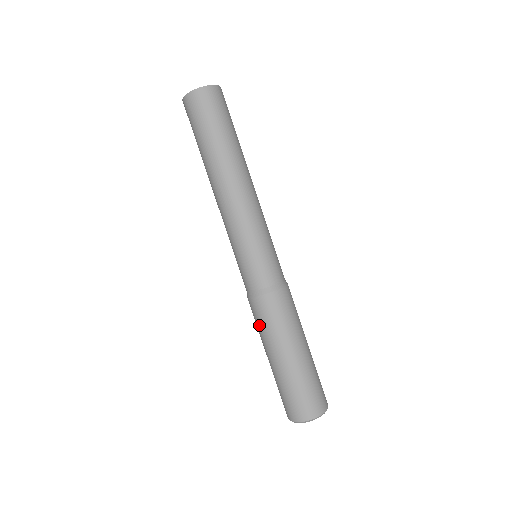
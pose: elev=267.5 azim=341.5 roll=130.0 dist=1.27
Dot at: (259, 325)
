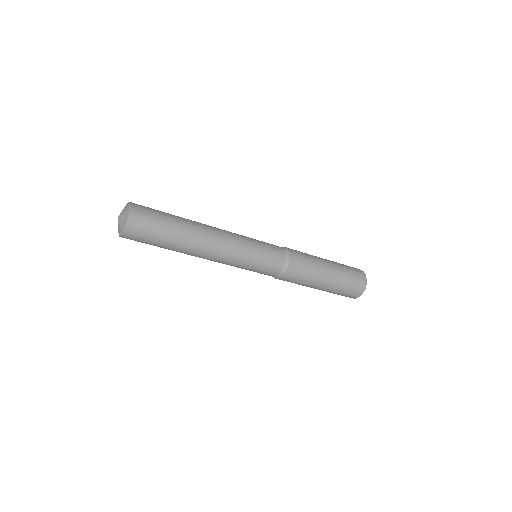
Dot at: occluded
